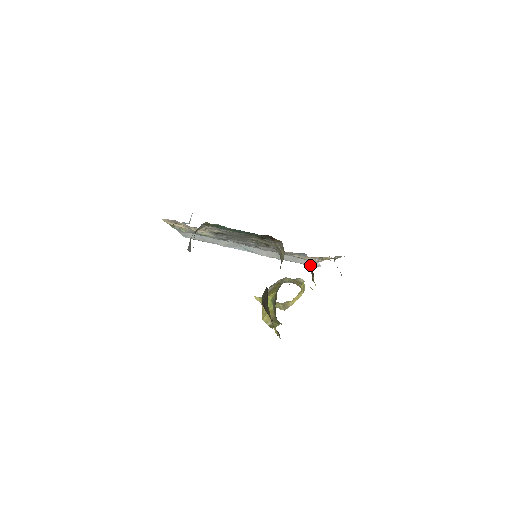
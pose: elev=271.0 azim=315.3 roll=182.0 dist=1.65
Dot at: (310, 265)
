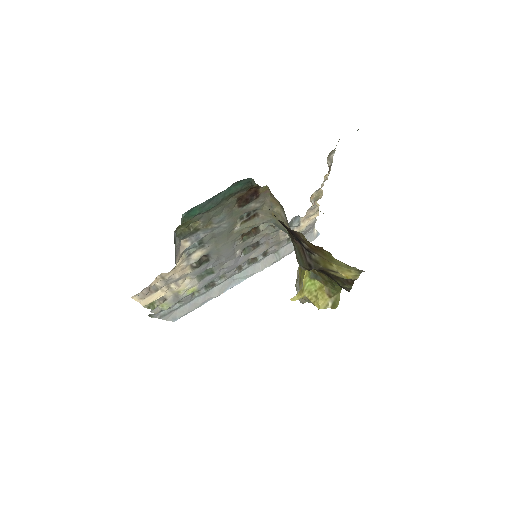
Dot at: (310, 240)
